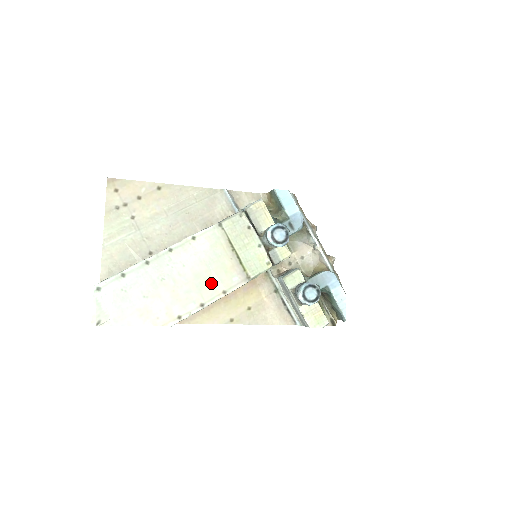
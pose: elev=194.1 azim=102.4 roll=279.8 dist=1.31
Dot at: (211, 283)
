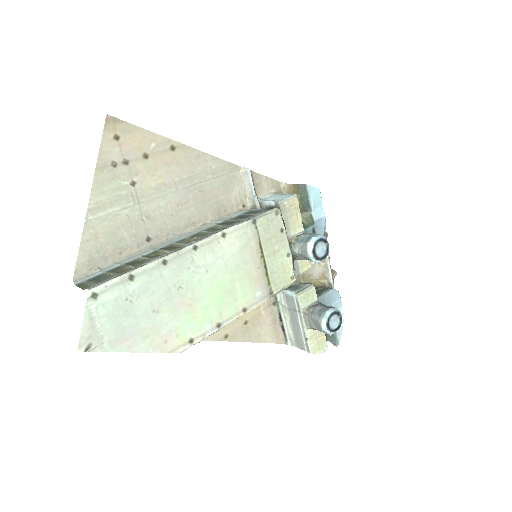
Dot at: (233, 297)
